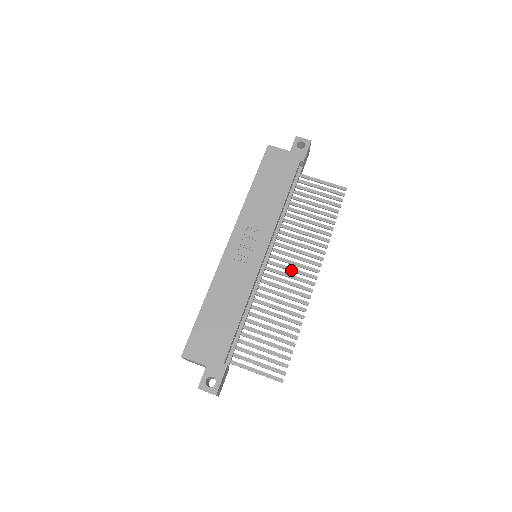
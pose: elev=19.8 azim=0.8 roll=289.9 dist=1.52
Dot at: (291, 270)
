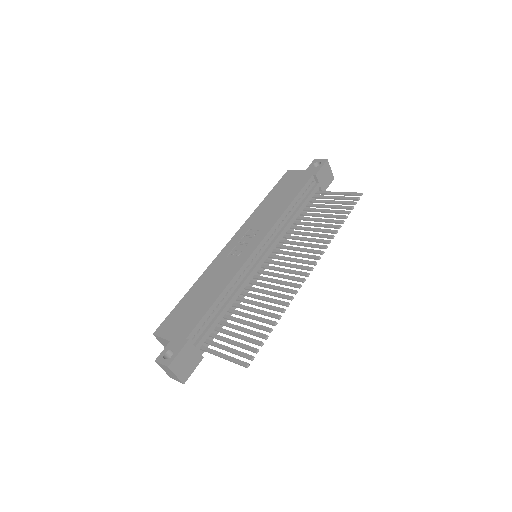
Dot at: (288, 265)
